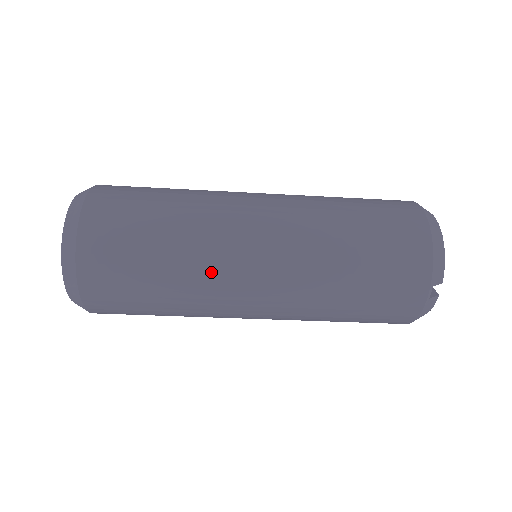
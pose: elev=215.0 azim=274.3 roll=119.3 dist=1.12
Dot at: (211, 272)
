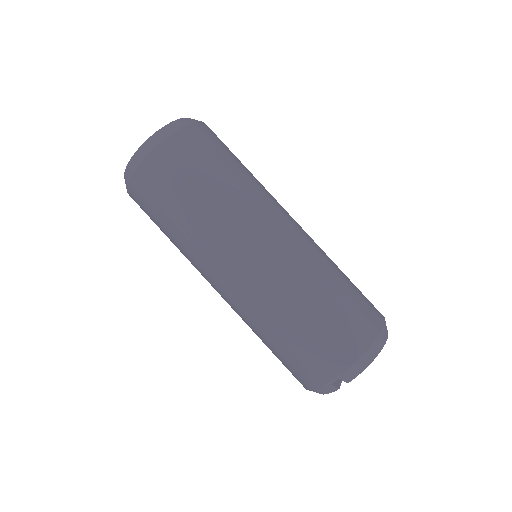
Dot at: (216, 237)
